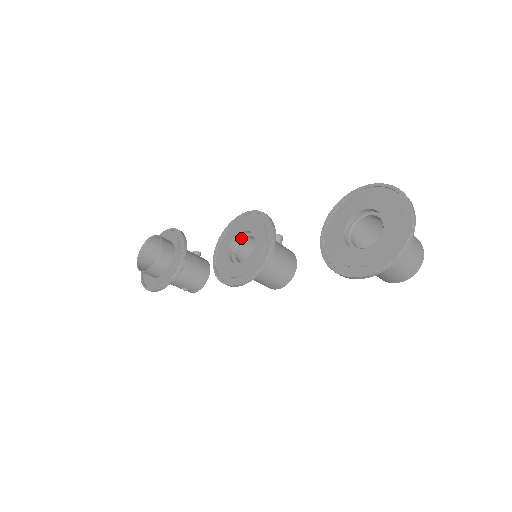
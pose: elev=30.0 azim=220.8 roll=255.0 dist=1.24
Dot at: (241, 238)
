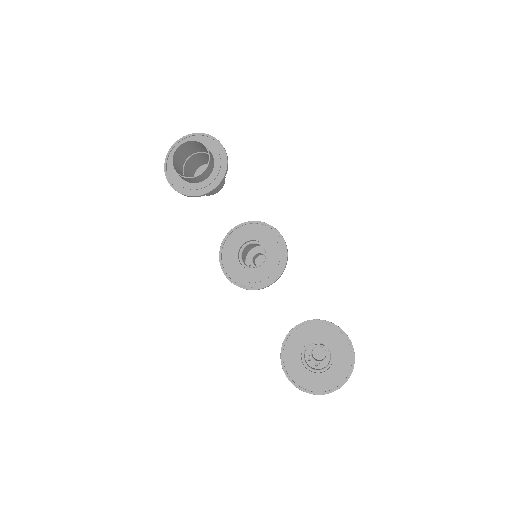
Dot at: (259, 244)
